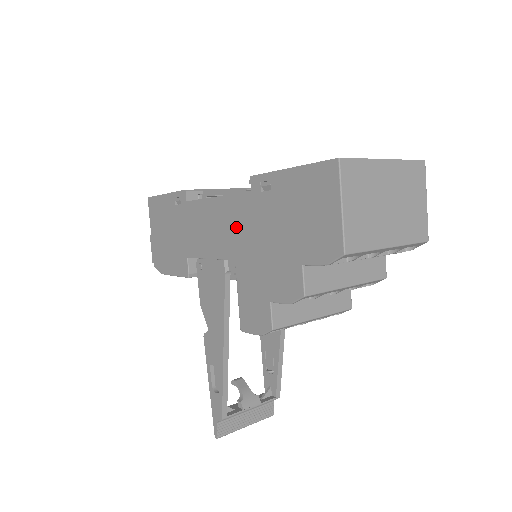
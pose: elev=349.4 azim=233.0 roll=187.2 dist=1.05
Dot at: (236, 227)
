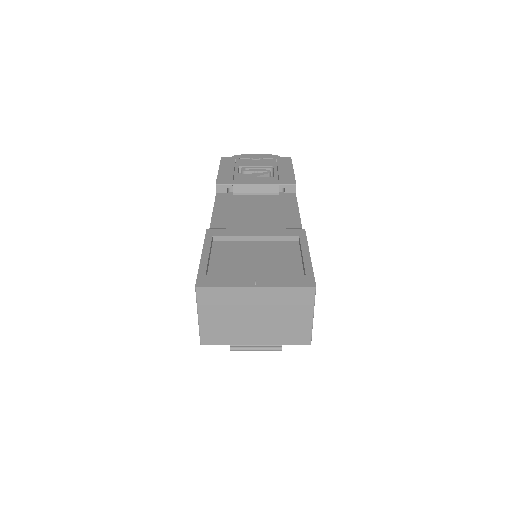
Dot at: occluded
